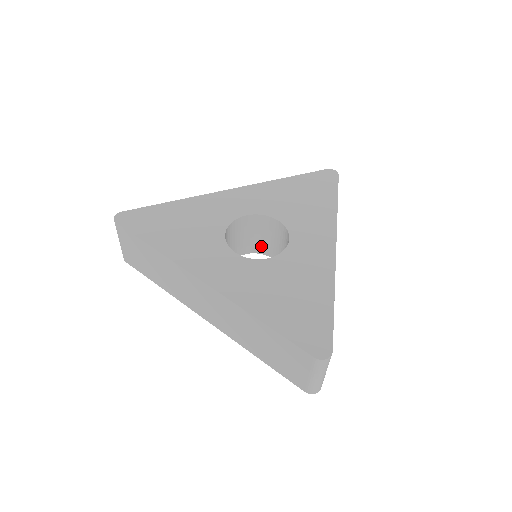
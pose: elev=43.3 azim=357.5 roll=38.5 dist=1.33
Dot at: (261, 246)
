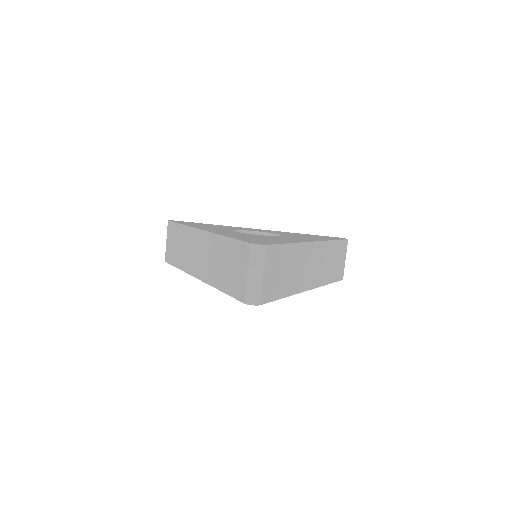
Dot at: occluded
